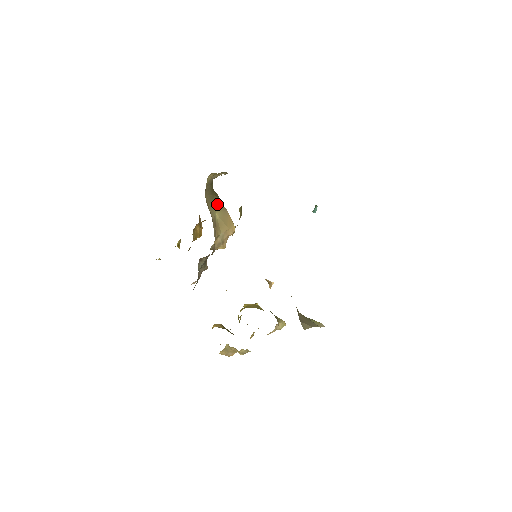
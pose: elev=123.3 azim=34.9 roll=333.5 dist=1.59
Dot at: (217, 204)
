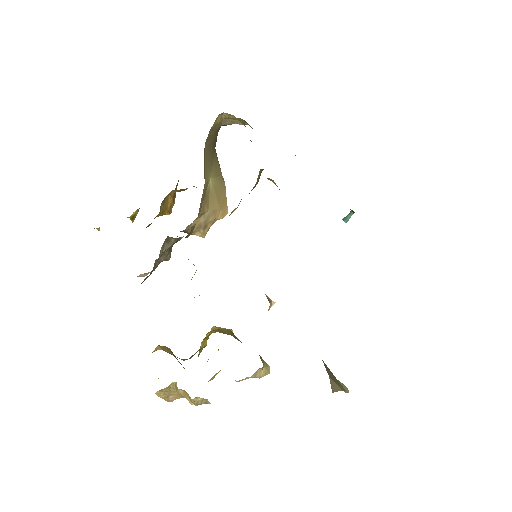
Dot at: (215, 166)
